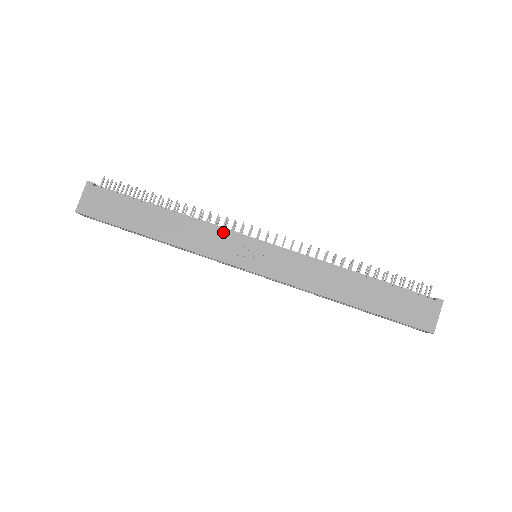
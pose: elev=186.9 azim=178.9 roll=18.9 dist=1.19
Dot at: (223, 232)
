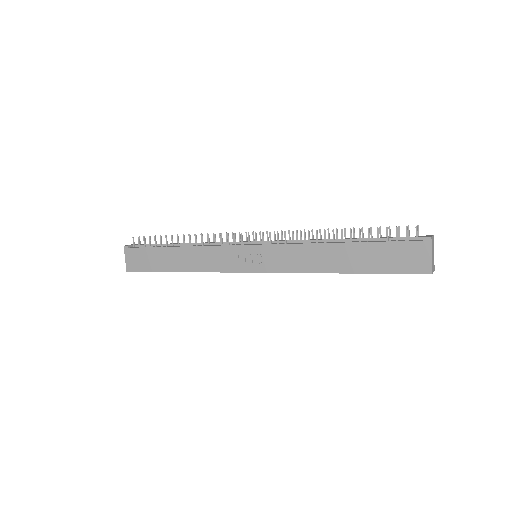
Dot at: (221, 248)
